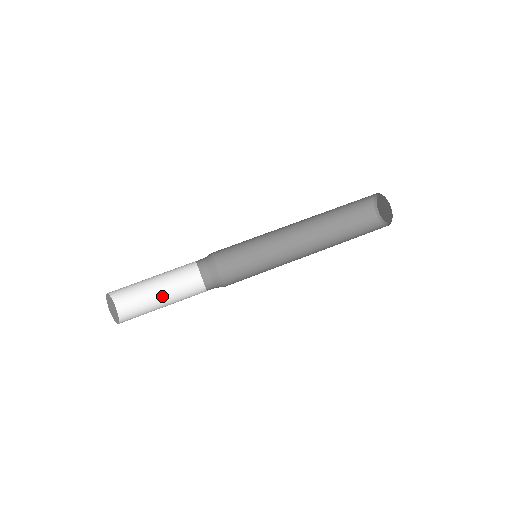
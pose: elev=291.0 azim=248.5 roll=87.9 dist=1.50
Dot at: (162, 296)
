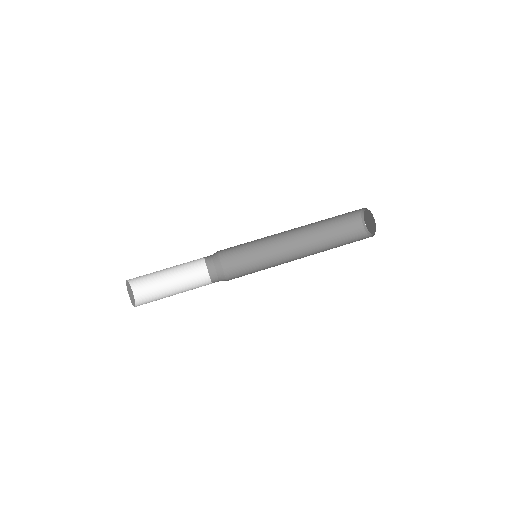
Dot at: (175, 293)
